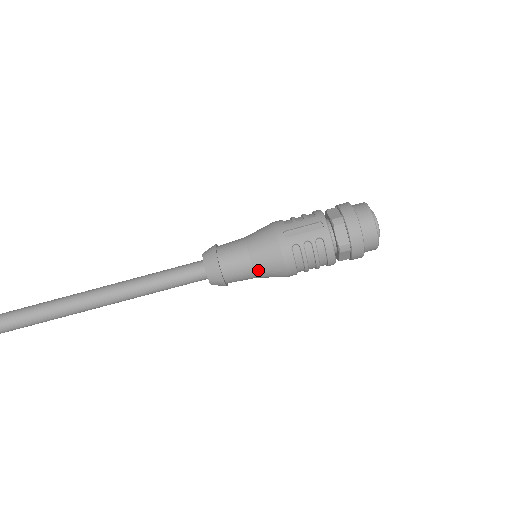
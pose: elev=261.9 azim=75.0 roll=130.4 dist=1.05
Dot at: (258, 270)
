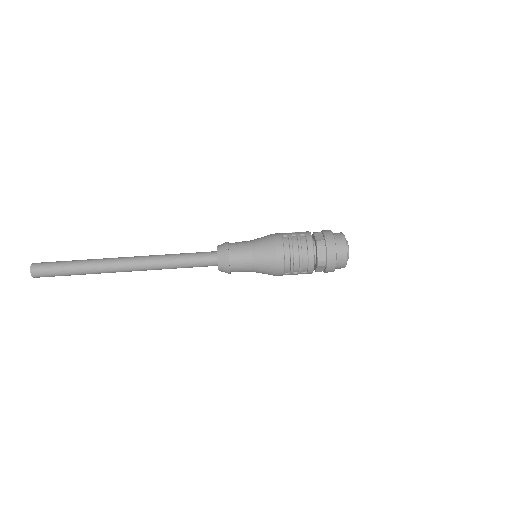
Dot at: (255, 250)
